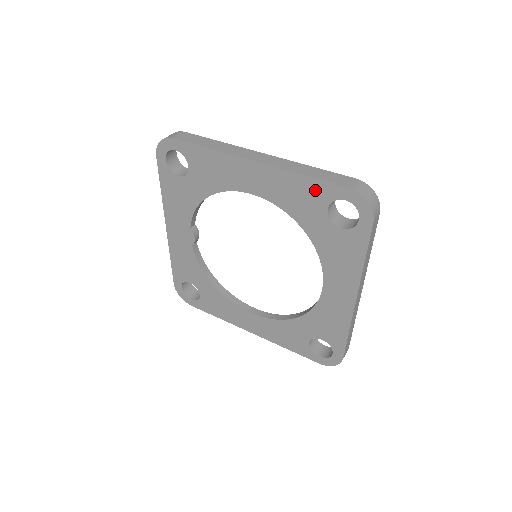
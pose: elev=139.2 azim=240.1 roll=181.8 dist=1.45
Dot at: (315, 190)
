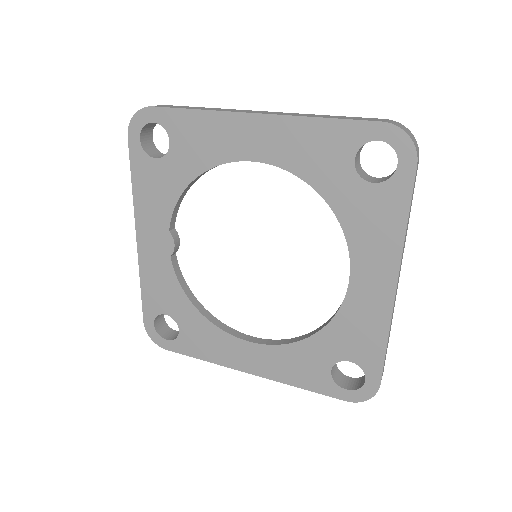
Dot at: (338, 135)
